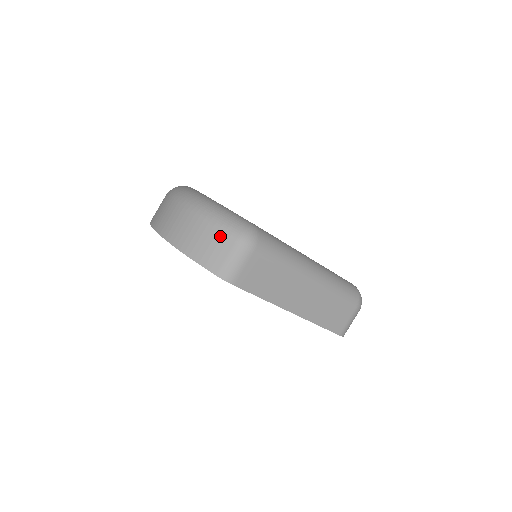
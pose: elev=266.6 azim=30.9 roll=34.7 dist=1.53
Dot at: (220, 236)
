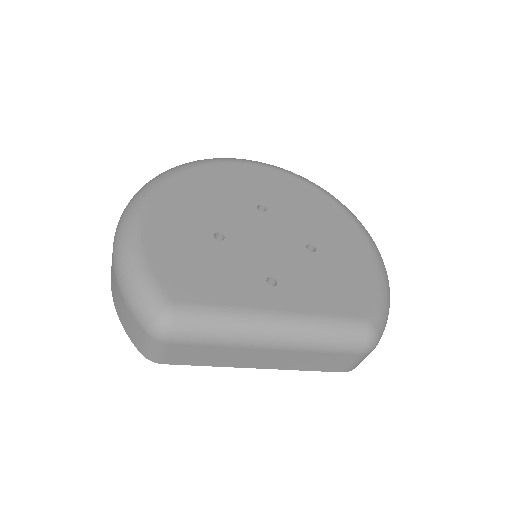
Dot at: (133, 319)
